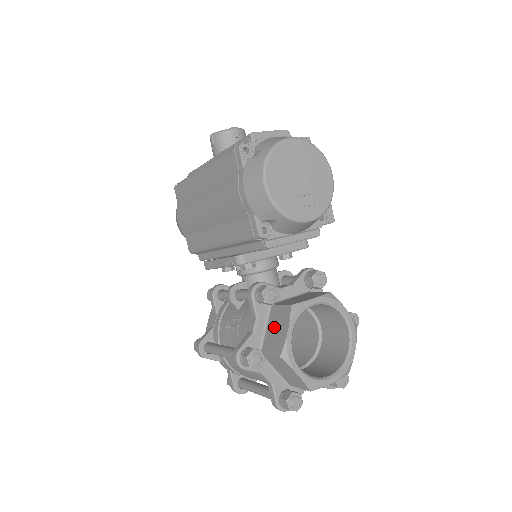
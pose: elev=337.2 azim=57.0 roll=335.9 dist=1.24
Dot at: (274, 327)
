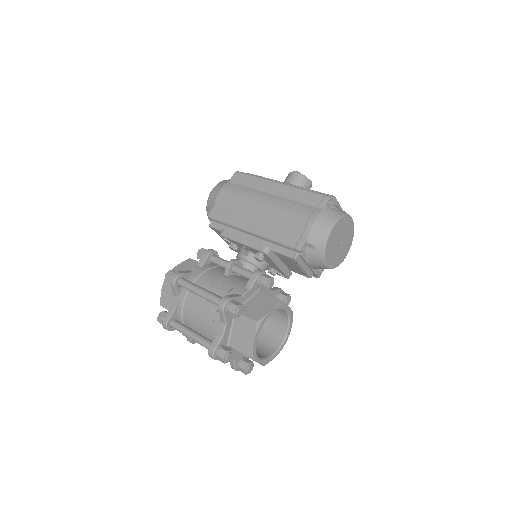
Dot at: (257, 303)
